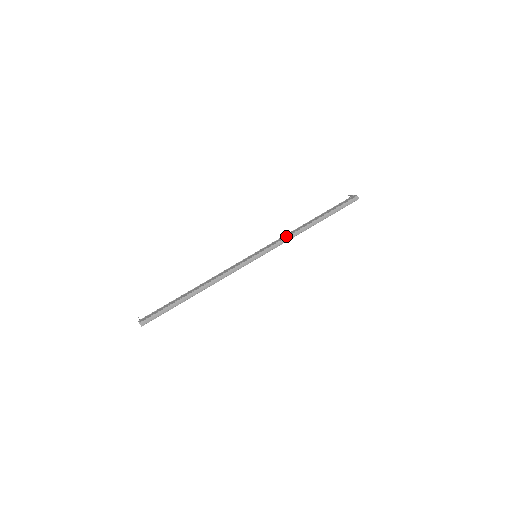
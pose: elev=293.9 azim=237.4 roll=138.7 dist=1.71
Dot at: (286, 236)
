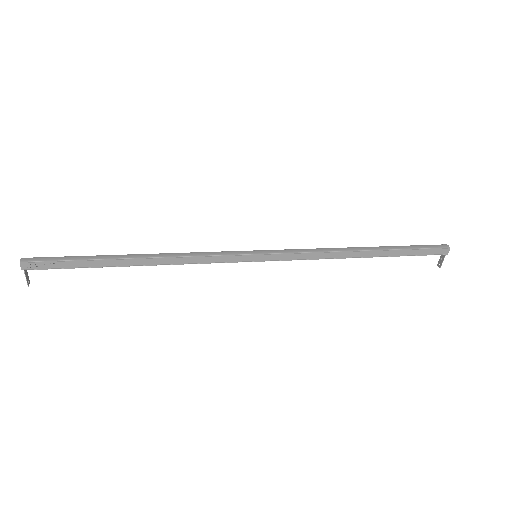
Dot at: (314, 249)
